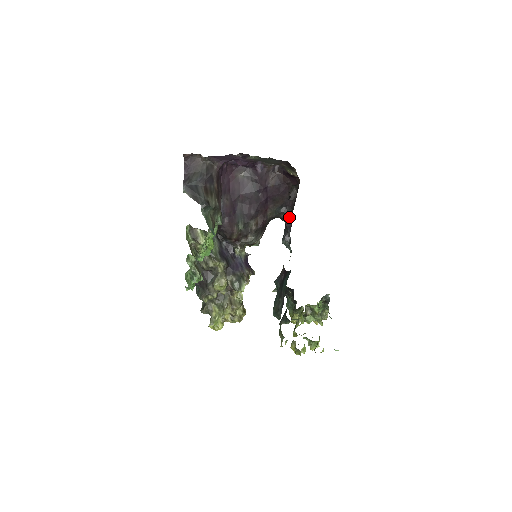
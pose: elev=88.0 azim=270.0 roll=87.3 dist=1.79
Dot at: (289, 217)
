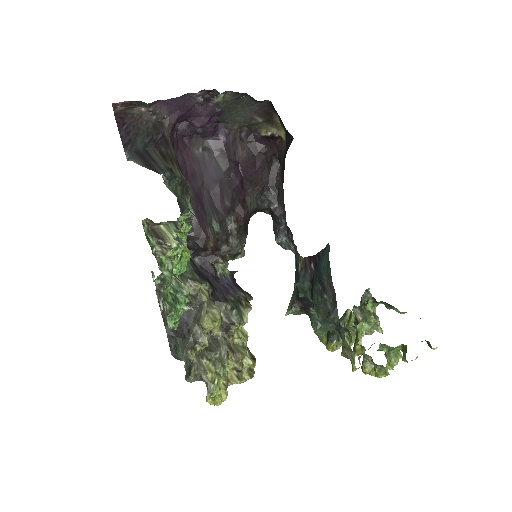
Dot at: (277, 202)
